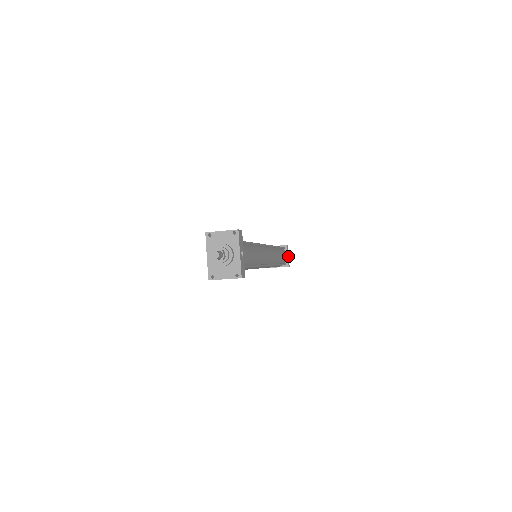
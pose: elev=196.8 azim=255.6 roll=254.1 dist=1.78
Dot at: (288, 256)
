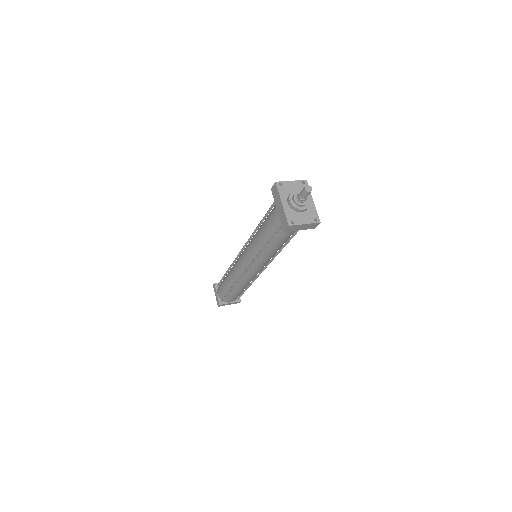
Dot at: occluded
